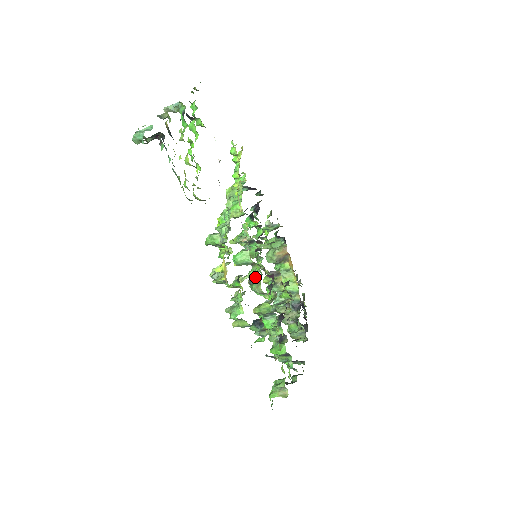
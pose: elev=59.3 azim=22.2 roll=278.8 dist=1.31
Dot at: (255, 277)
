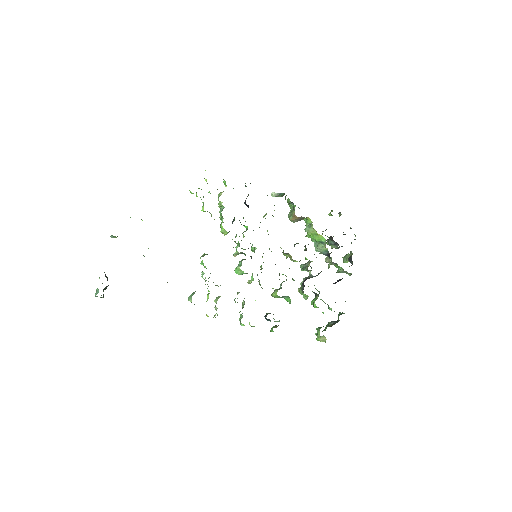
Dot at: occluded
